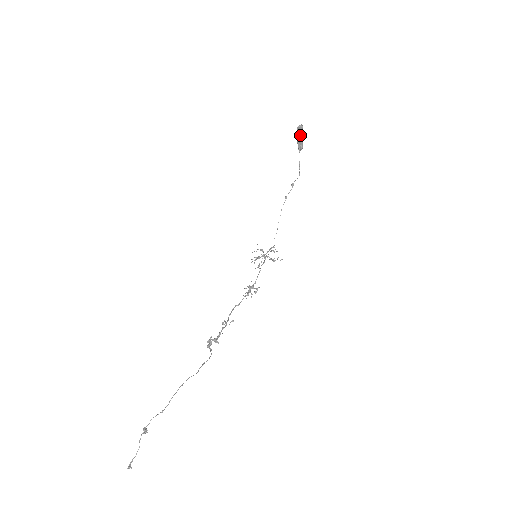
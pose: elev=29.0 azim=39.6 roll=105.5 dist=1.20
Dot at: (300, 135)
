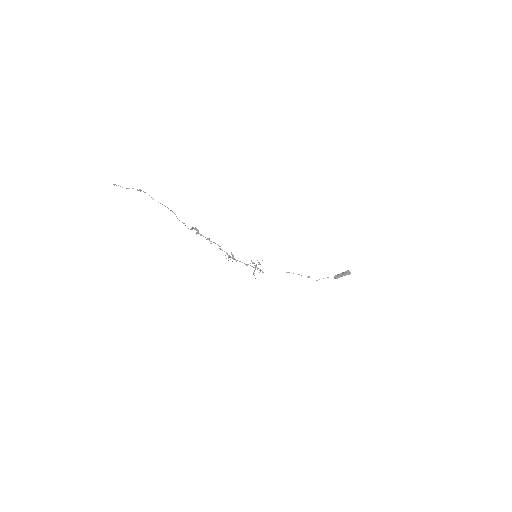
Dot at: (344, 274)
